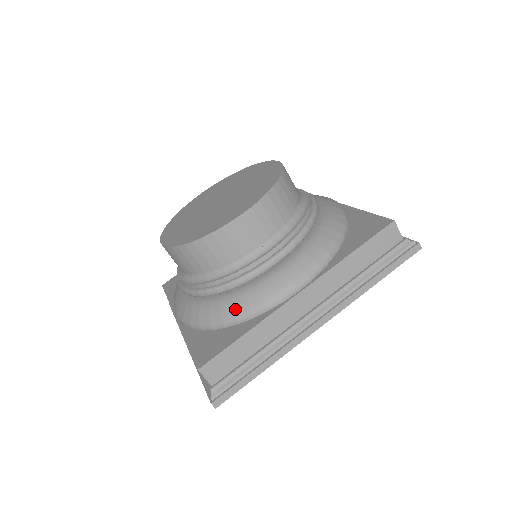
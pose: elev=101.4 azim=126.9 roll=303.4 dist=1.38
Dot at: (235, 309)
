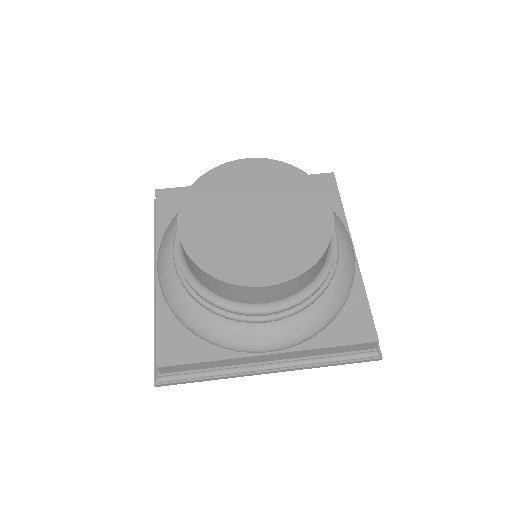
Dot at: (211, 333)
